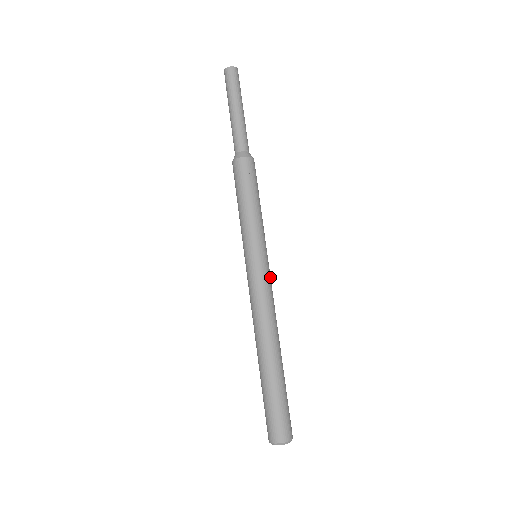
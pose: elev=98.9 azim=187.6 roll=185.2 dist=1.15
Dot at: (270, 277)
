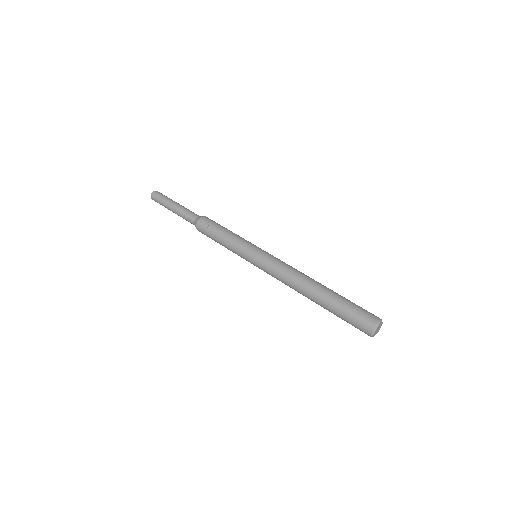
Dot at: (273, 256)
